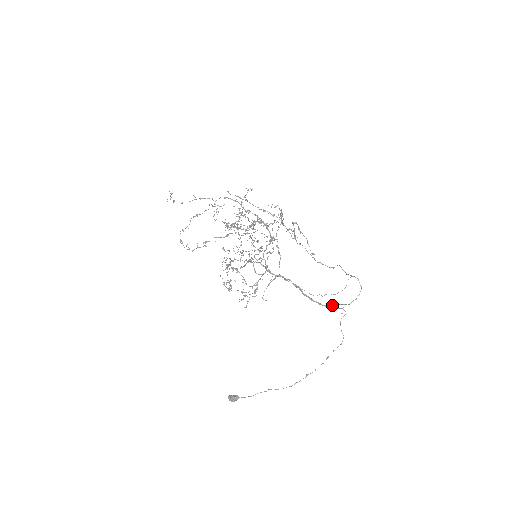
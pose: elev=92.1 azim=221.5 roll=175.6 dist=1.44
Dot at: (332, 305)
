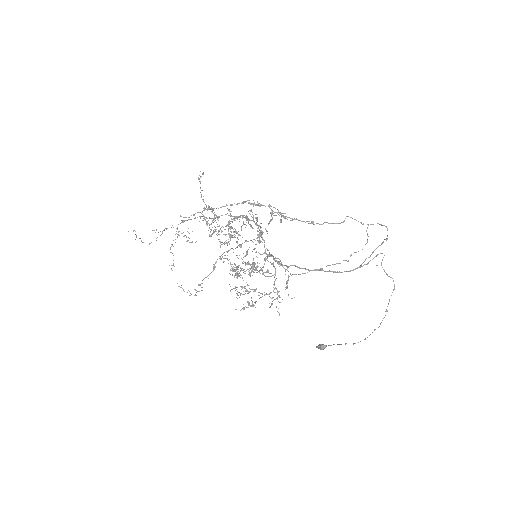
Dot at: (363, 262)
